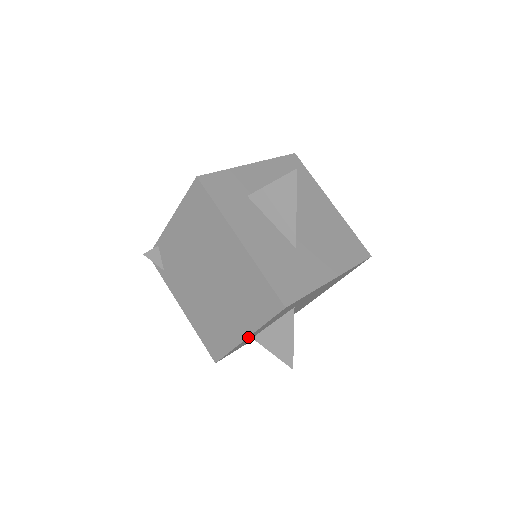
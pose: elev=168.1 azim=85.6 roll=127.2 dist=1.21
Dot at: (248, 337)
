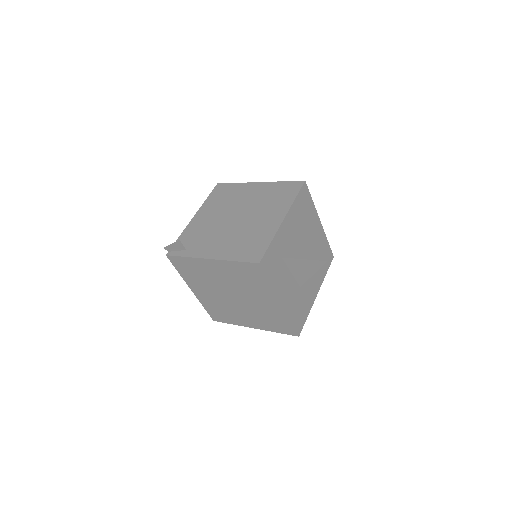
Dot at: (285, 219)
